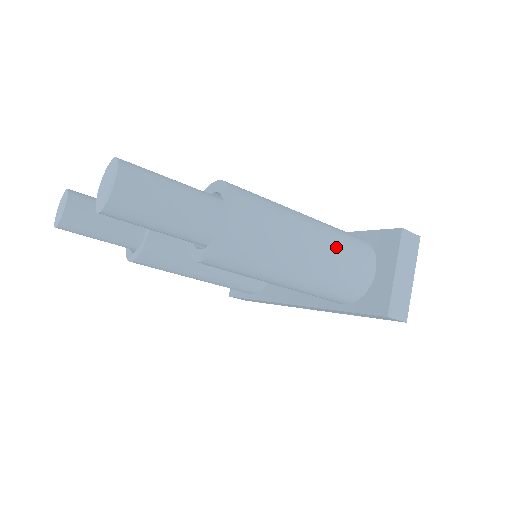
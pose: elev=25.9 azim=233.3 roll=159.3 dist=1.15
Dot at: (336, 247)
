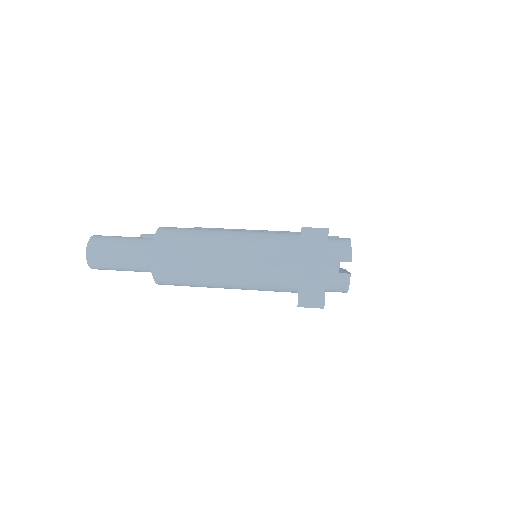
Dot at: (250, 255)
